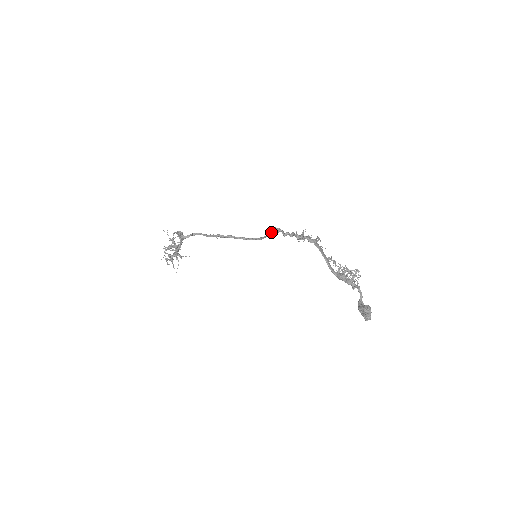
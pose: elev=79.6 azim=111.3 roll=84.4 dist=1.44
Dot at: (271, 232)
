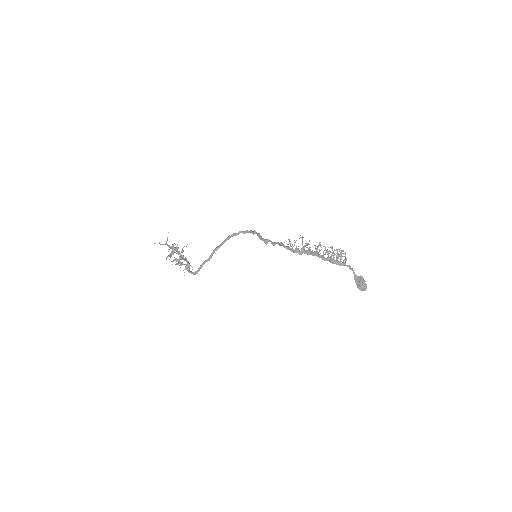
Dot at: occluded
